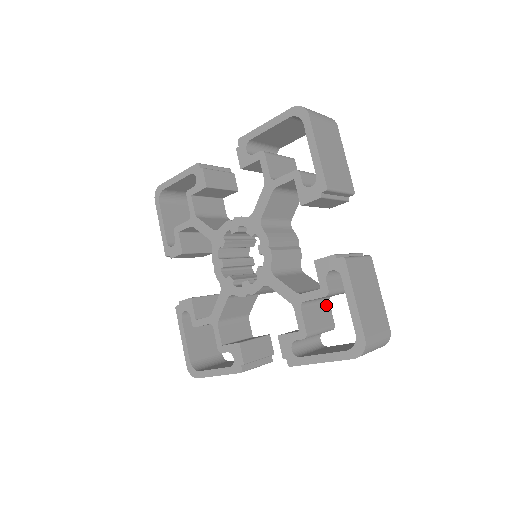
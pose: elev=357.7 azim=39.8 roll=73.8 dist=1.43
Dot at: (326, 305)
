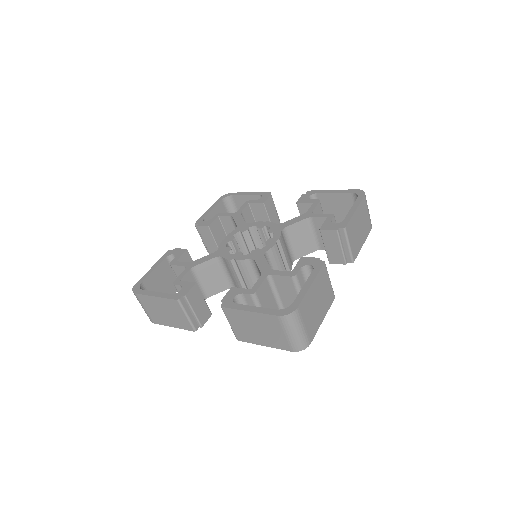
Dot at: occluded
